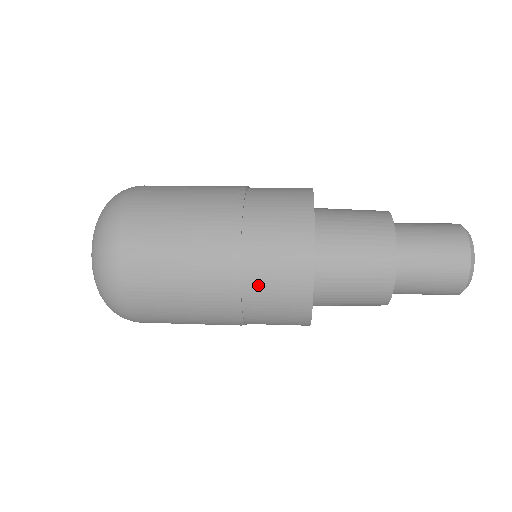
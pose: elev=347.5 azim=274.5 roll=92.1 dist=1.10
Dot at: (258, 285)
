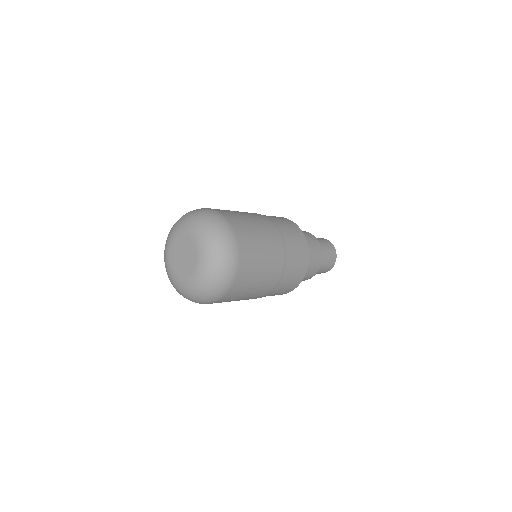
Dot at: (276, 291)
